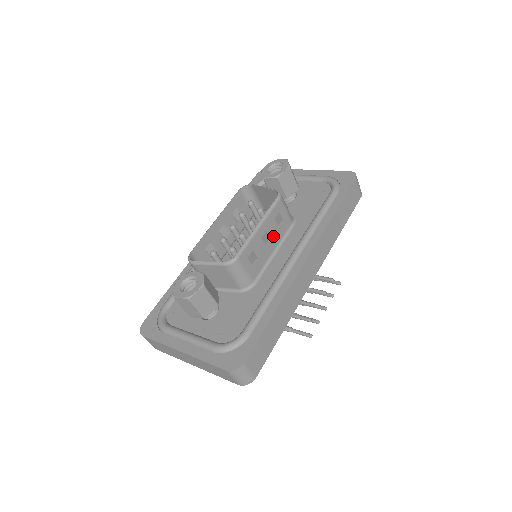
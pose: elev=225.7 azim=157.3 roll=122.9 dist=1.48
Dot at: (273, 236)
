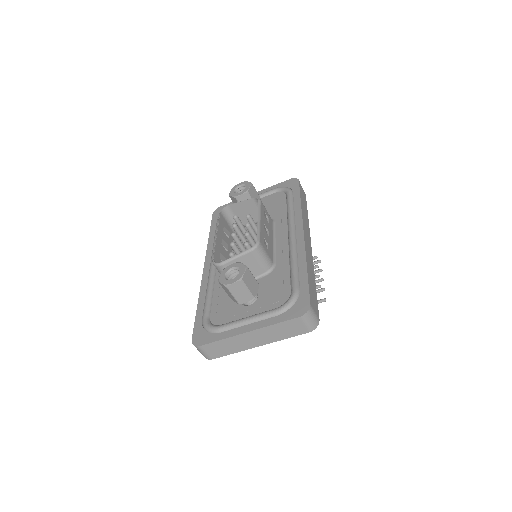
Dot at: (268, 229)
